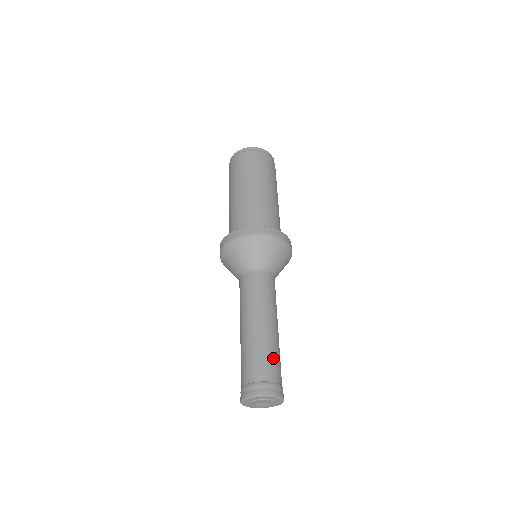
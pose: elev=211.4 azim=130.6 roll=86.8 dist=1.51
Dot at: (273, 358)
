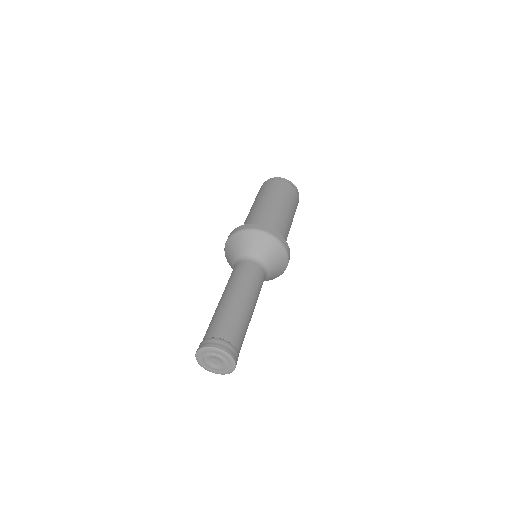
Dot at: (236, 324)
